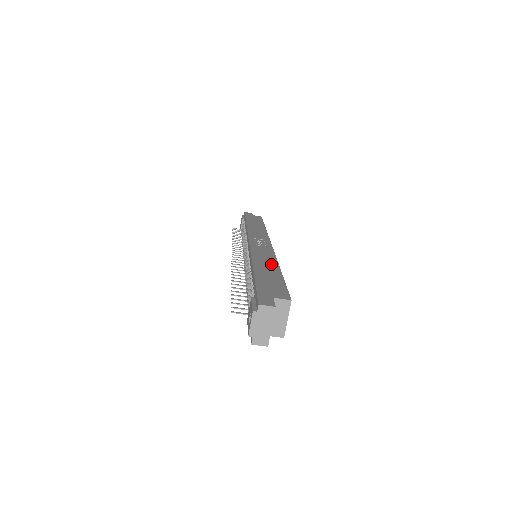
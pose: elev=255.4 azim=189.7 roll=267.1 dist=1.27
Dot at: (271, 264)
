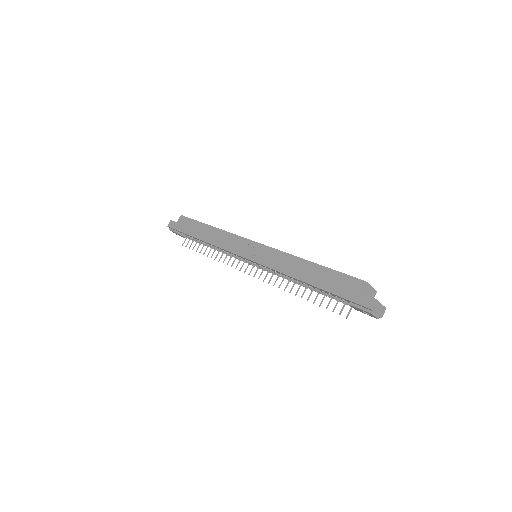
Dot at: (299, 264)
